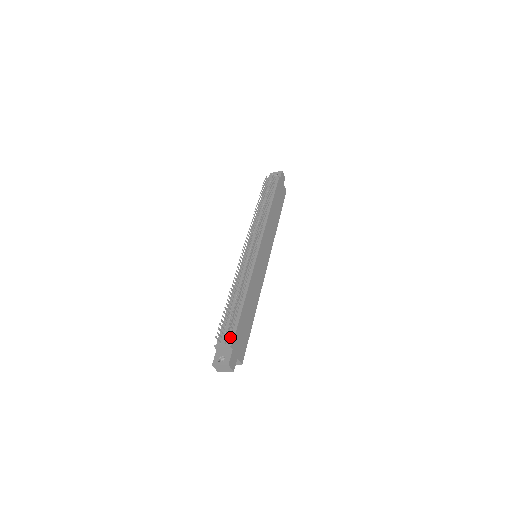
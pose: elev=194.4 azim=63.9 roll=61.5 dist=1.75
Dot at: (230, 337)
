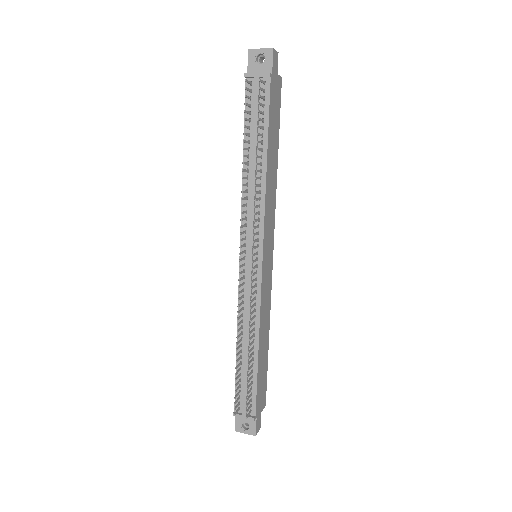
Dot at: (250, 406)
